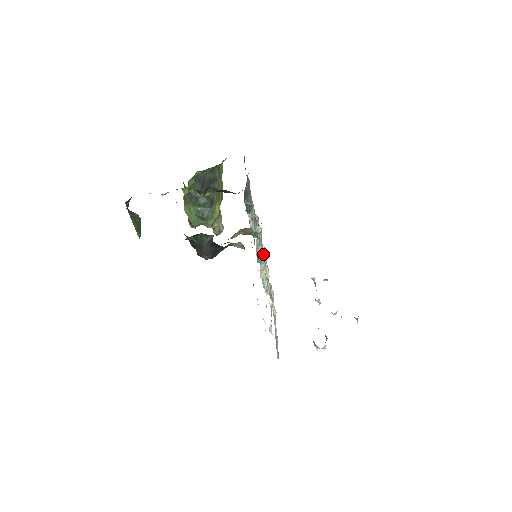
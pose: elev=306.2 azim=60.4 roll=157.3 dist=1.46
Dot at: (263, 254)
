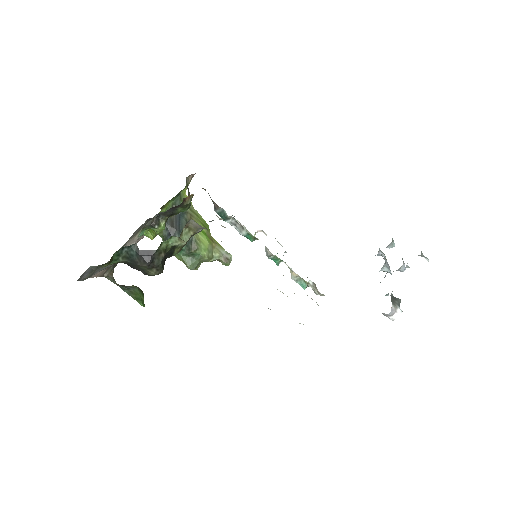
Dot at: (270, 252)
